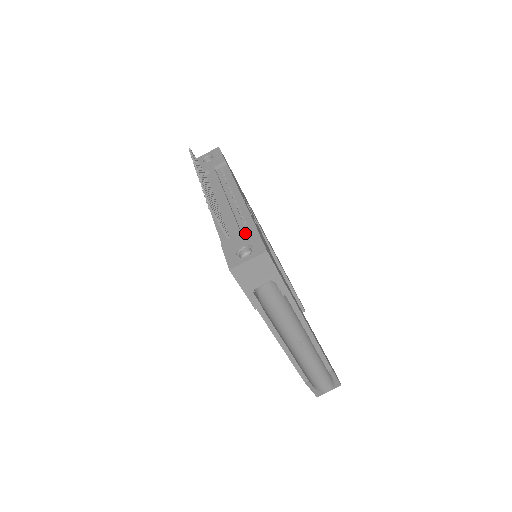
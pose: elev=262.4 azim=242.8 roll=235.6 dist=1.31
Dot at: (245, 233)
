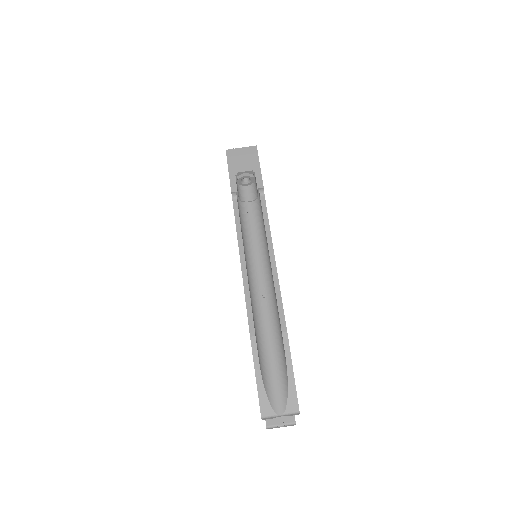
Dot at: occluded
